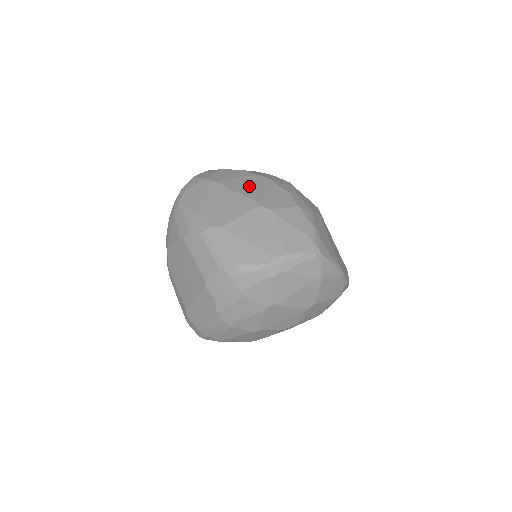
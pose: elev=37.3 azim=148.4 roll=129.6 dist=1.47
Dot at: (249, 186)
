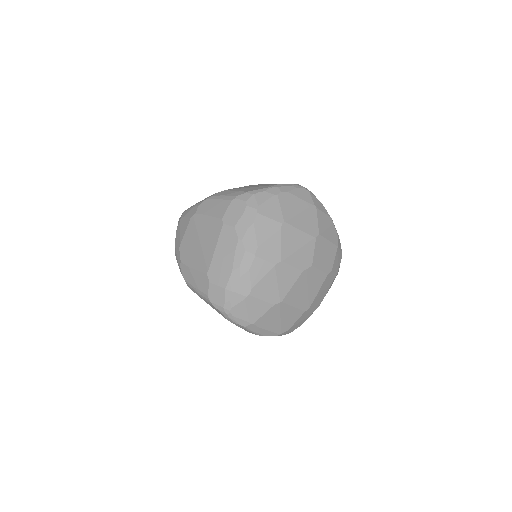
Dot at: occluded
